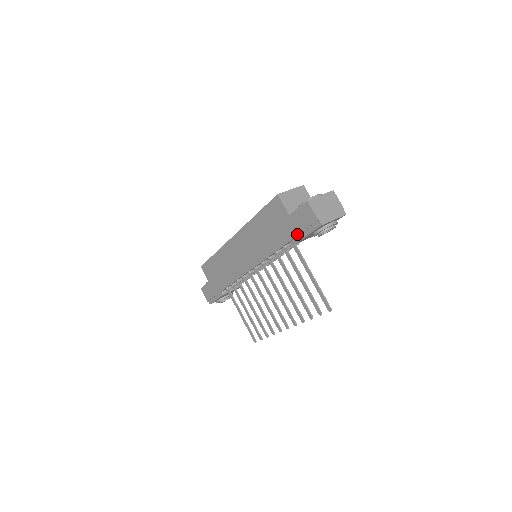
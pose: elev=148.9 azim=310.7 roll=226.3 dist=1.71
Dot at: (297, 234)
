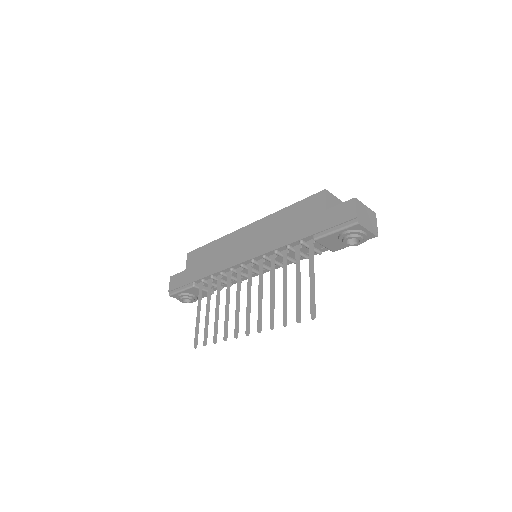
Dot at: (324, 229)
